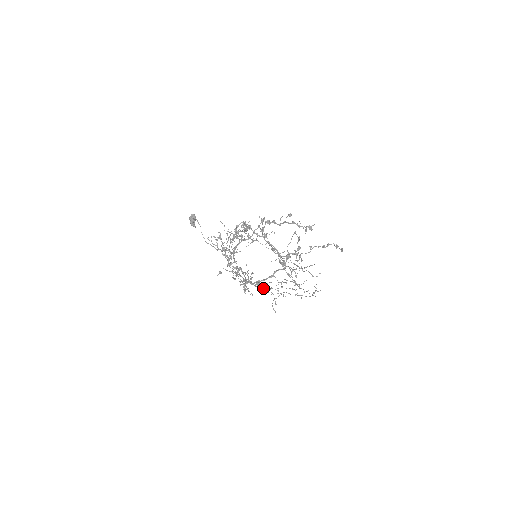
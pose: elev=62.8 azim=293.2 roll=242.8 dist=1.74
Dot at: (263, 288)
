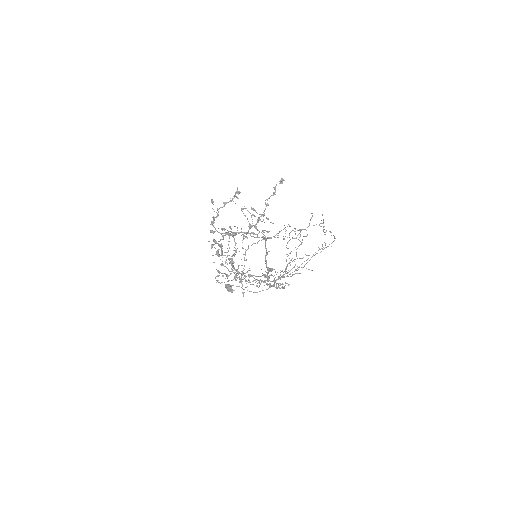
Dot at: (289, 271)
